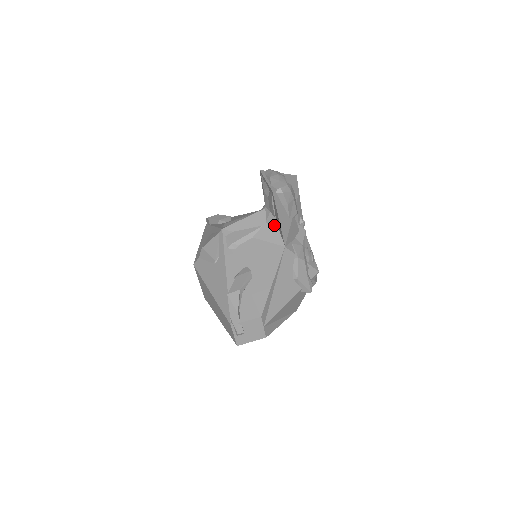
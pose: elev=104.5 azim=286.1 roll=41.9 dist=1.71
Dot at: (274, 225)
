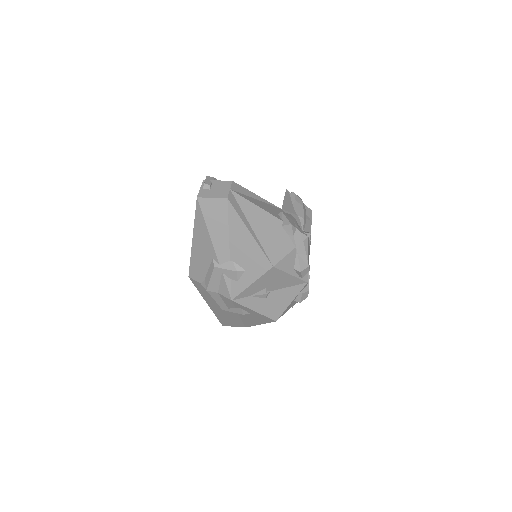
Dot at: occluded
